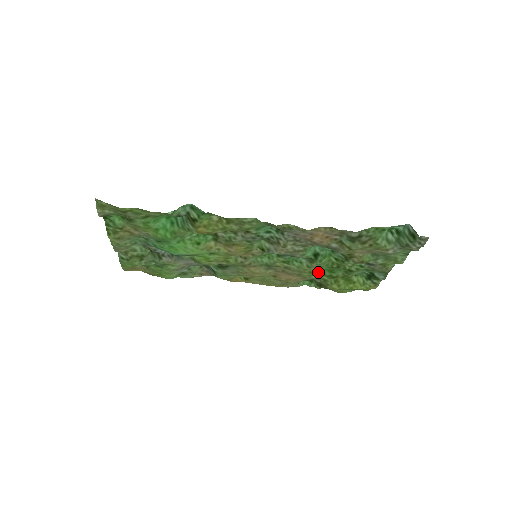
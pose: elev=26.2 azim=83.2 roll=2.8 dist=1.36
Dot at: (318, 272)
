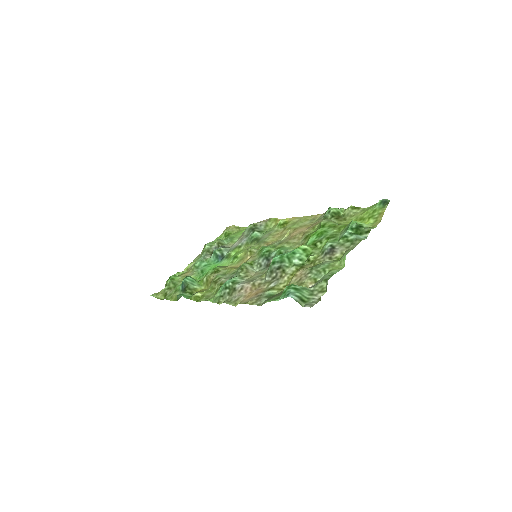
Dot at: (317, 230)
